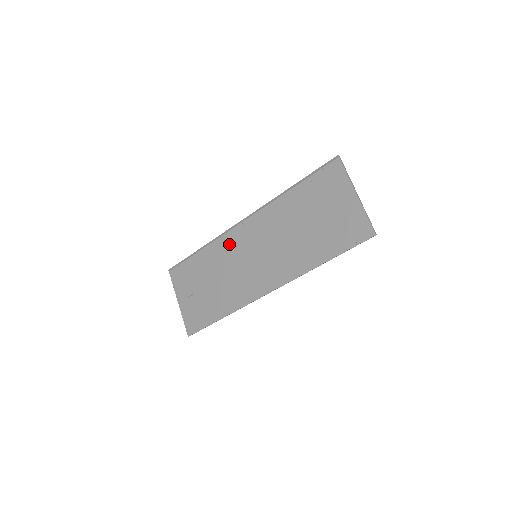
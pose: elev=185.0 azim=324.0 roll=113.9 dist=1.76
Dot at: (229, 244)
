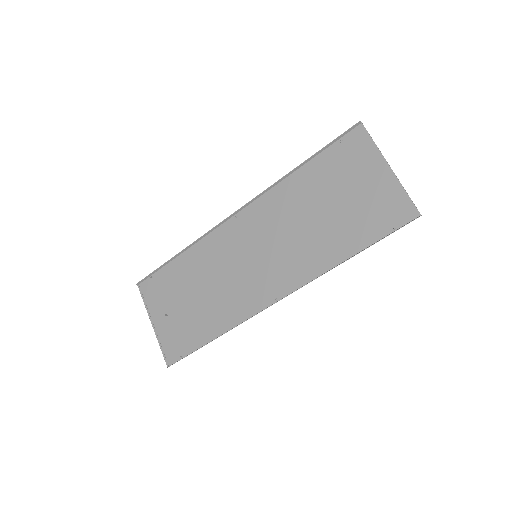
Dot at: (218, 244)
